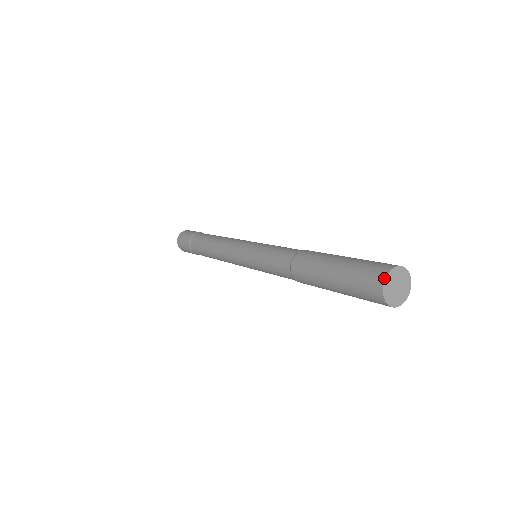
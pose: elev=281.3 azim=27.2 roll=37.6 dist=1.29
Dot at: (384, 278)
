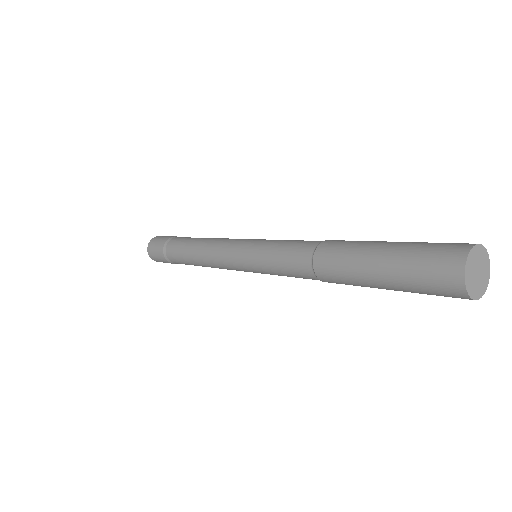
Dot at: (466, 255)
